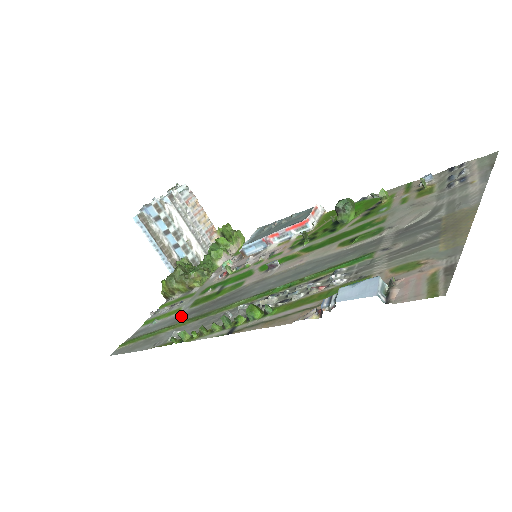
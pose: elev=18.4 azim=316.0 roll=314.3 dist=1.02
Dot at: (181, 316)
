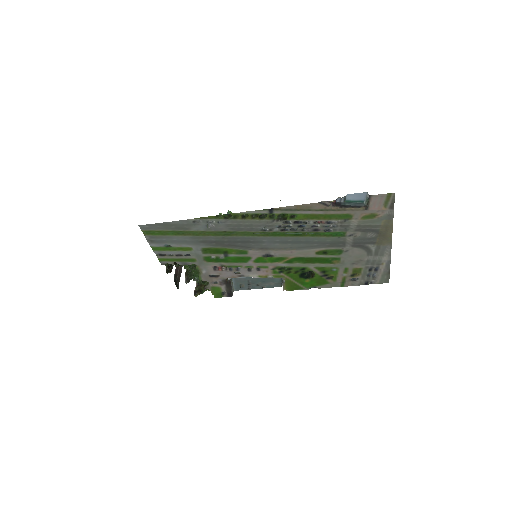
Dot at: (200, 242)
